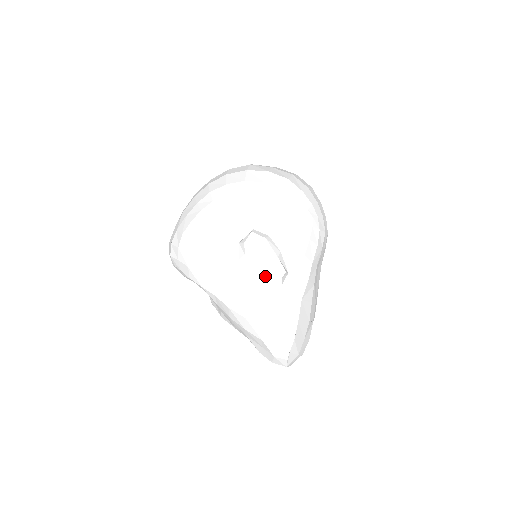
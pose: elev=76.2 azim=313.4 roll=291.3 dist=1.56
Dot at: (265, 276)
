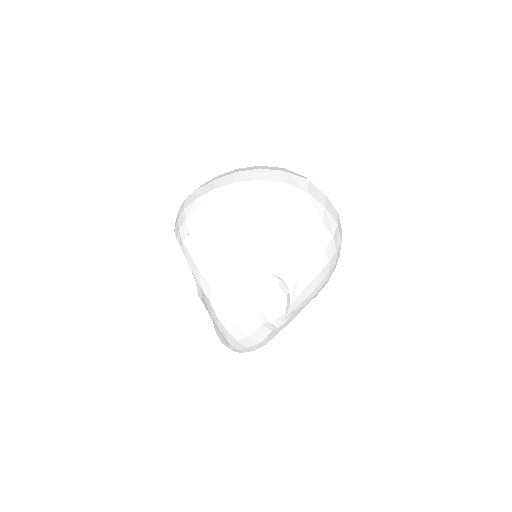
Dot at: (266, 321)
